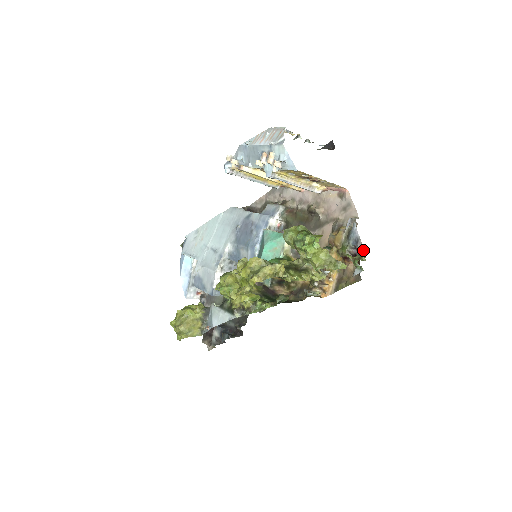
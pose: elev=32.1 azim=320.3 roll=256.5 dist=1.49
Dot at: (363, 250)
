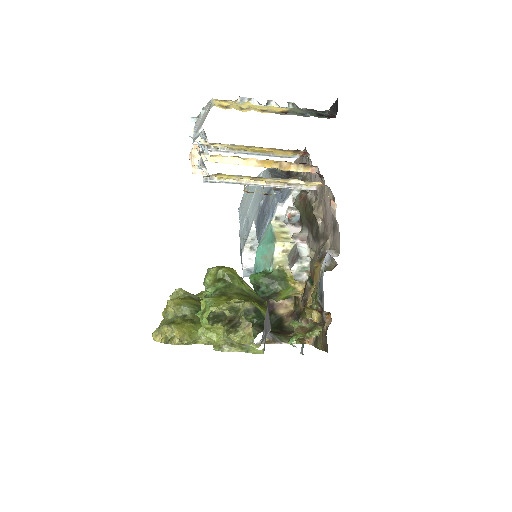
Dot at: (325, 315)
